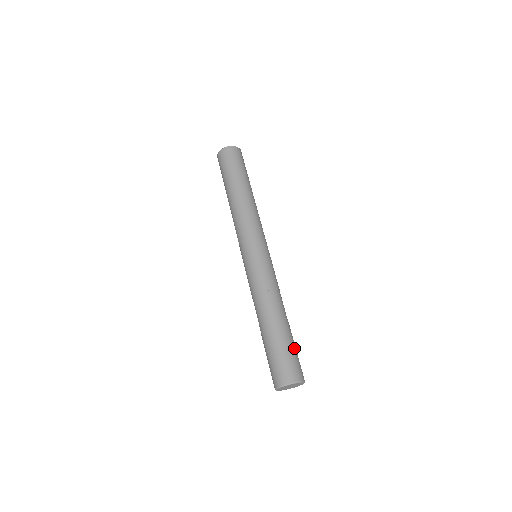
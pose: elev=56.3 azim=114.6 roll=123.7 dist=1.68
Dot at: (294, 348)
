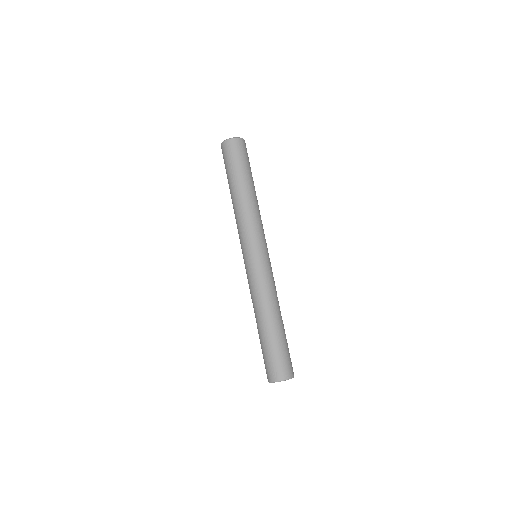
Dot at: (286, 348)
